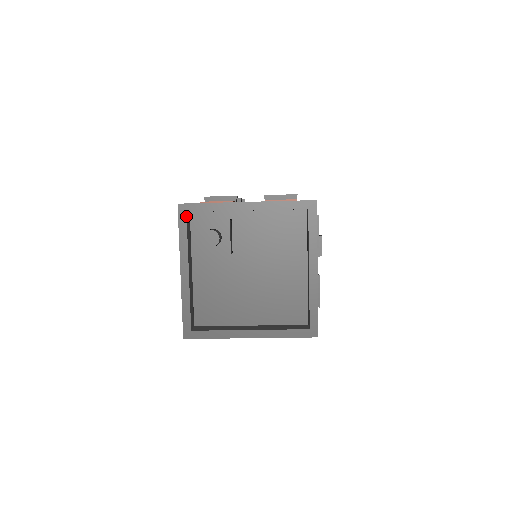
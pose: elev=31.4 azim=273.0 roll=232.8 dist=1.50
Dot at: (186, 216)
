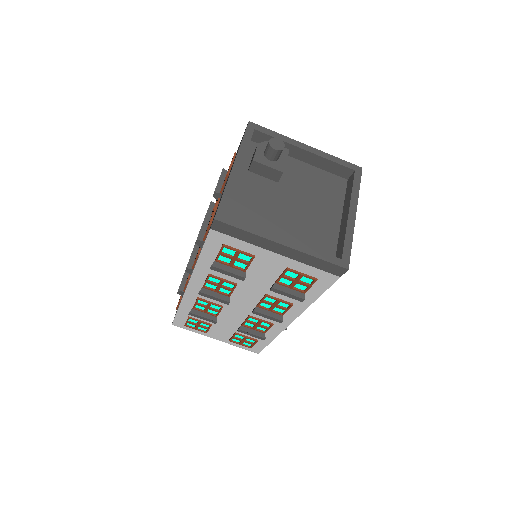
Dot at: (253, 131)
